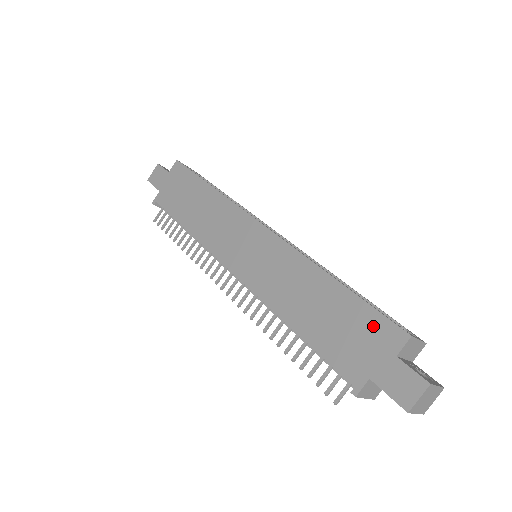
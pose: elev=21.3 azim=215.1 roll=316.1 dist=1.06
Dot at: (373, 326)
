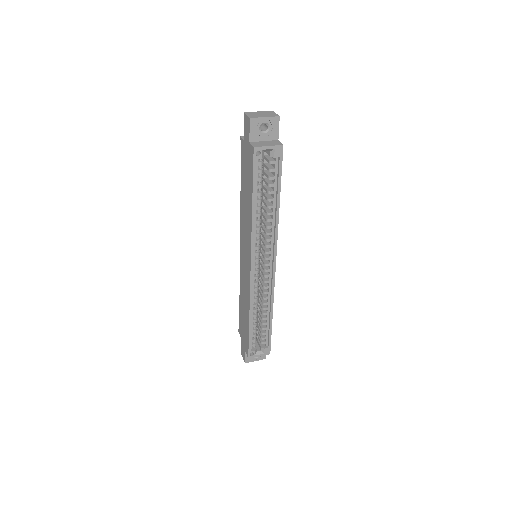
Dot at: (246, 342)
